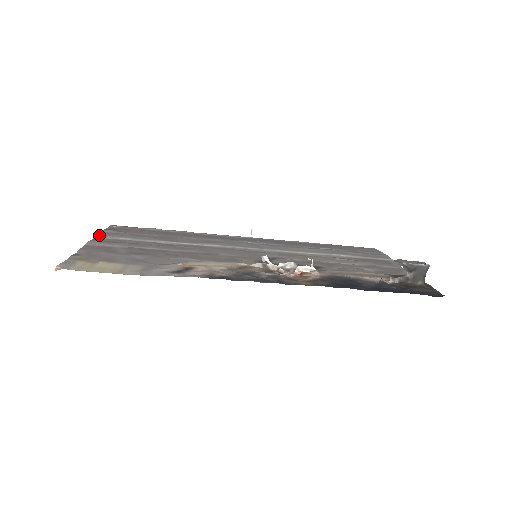
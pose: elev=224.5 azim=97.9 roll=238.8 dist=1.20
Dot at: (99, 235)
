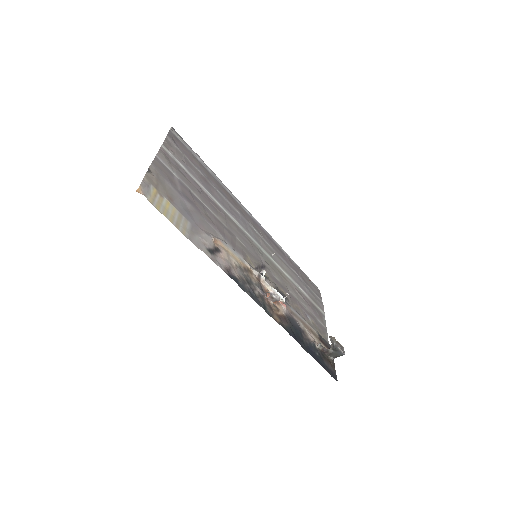
Dot at: (165, 144)
